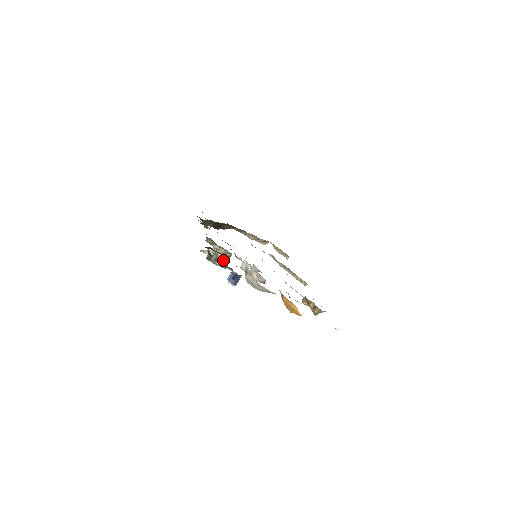
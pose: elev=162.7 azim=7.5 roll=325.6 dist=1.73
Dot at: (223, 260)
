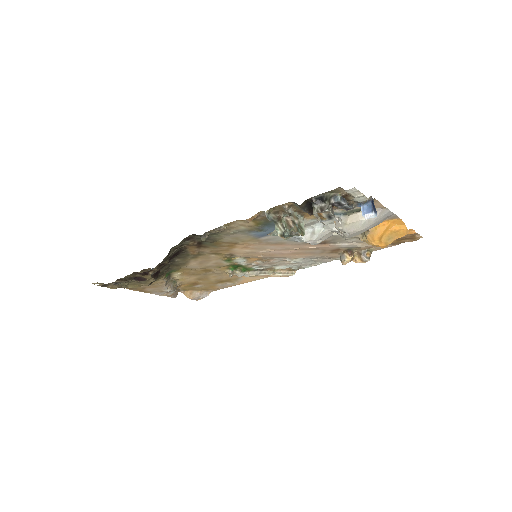
Dot at: occluded
